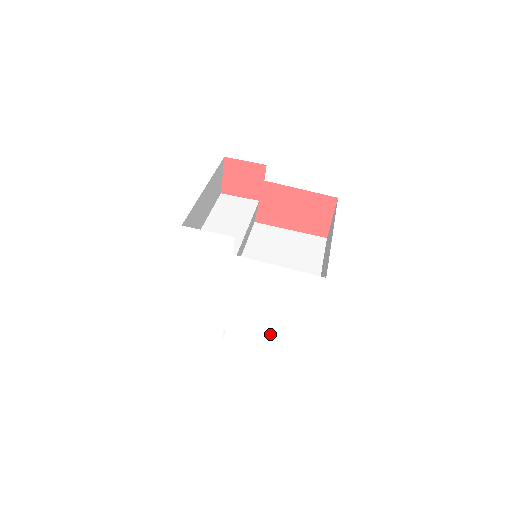
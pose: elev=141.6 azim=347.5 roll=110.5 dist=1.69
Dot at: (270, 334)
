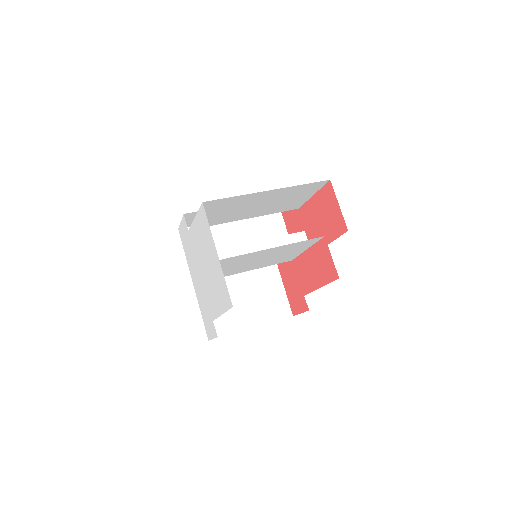
Dot at: (220, 303)
